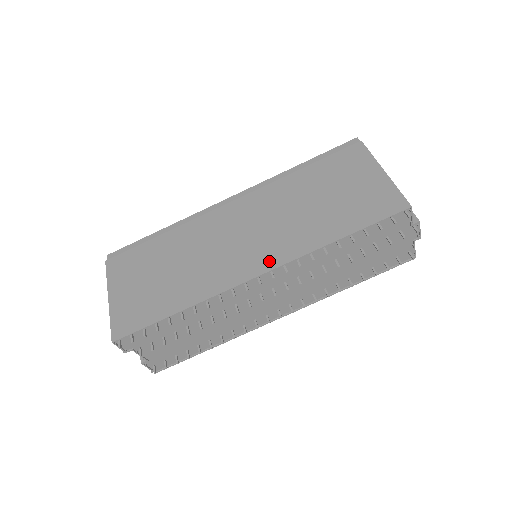
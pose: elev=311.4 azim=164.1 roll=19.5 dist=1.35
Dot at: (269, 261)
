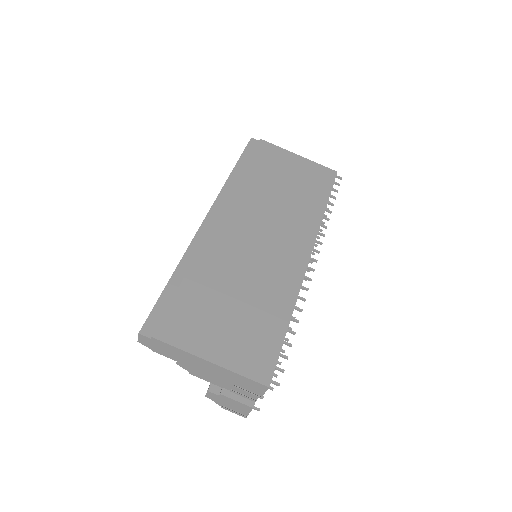
Dot at: (305, 243)
